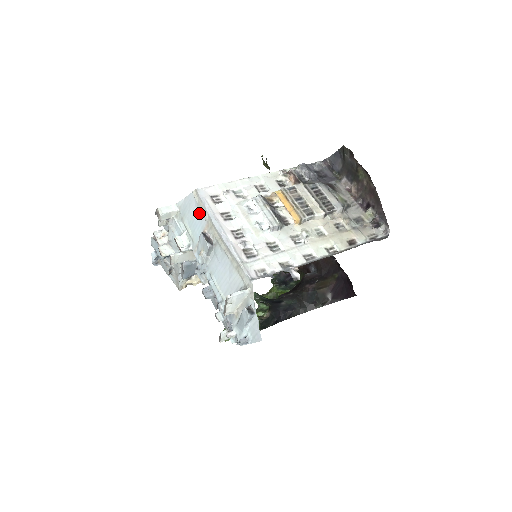
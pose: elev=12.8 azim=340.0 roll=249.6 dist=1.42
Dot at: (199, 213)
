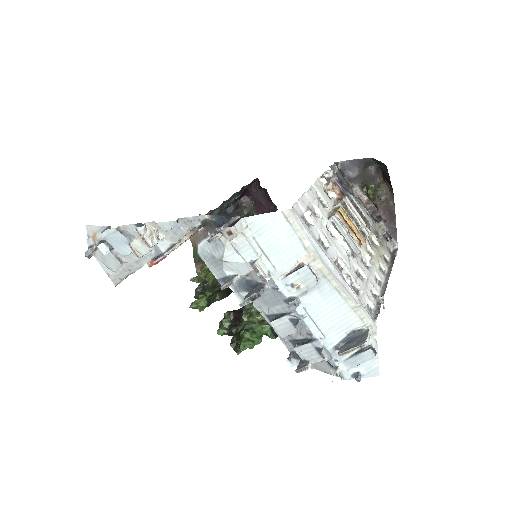
Dot at: (293, 239)
